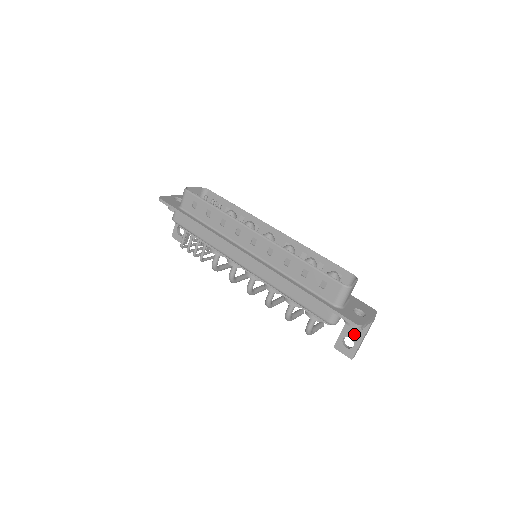
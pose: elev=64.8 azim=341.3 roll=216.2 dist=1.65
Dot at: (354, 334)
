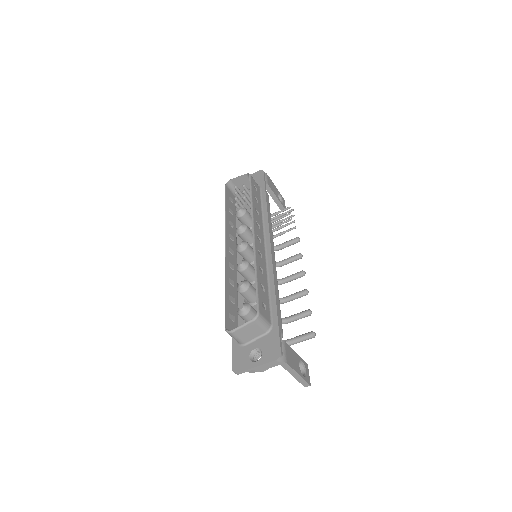
Dot at: occluded
